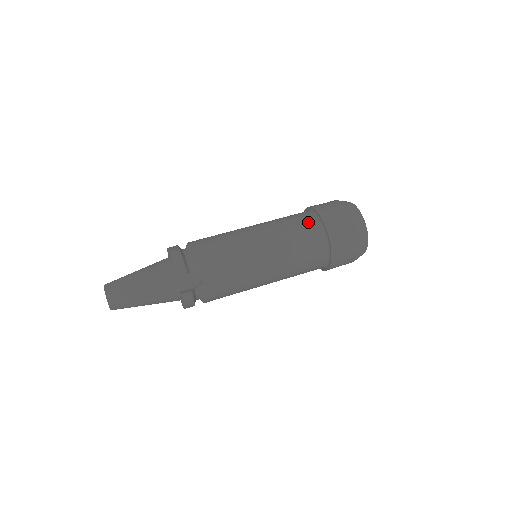
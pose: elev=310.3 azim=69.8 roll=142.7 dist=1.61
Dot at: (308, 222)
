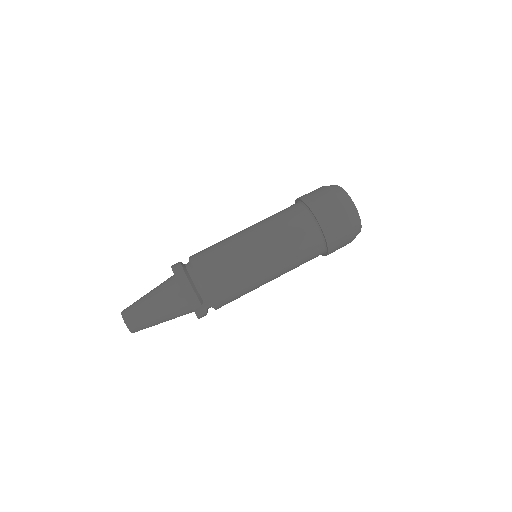
Dot at: (308, 231)
